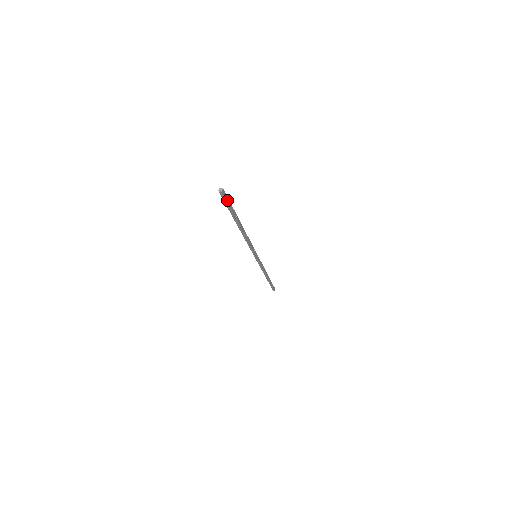
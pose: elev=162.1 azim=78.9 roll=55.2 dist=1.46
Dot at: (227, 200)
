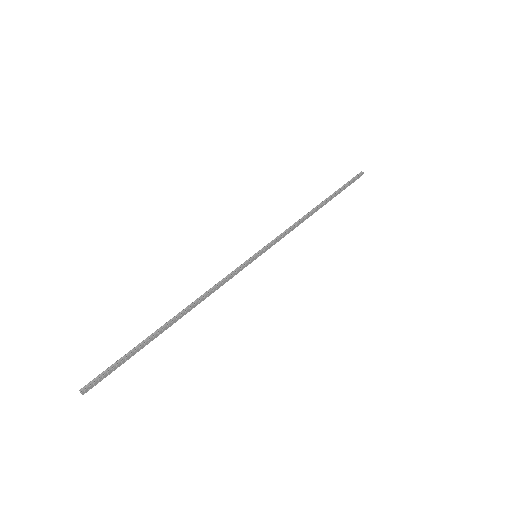
Dot at: (105, 376)
